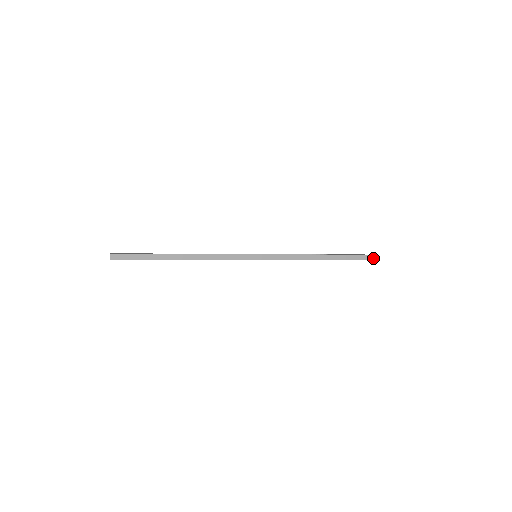
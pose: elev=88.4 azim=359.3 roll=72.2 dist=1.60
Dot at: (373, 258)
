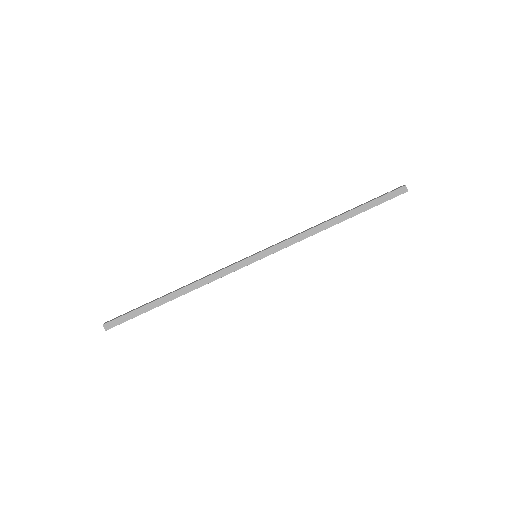
Dot at: (400, 192)
